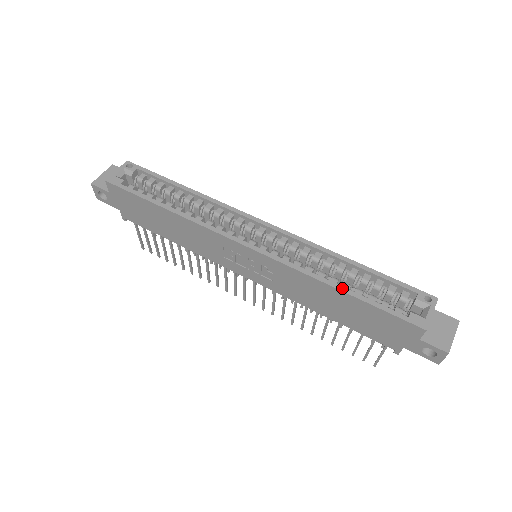
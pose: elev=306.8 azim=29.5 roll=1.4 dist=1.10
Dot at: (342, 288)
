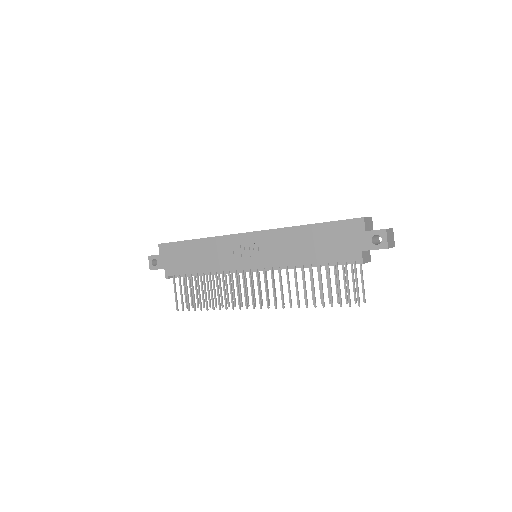
Dot at: (308, 224)
